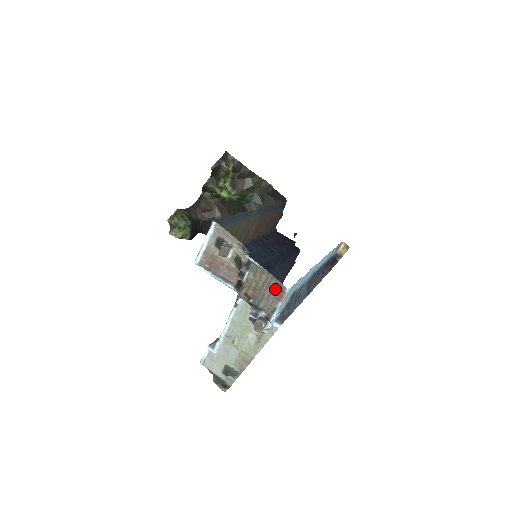
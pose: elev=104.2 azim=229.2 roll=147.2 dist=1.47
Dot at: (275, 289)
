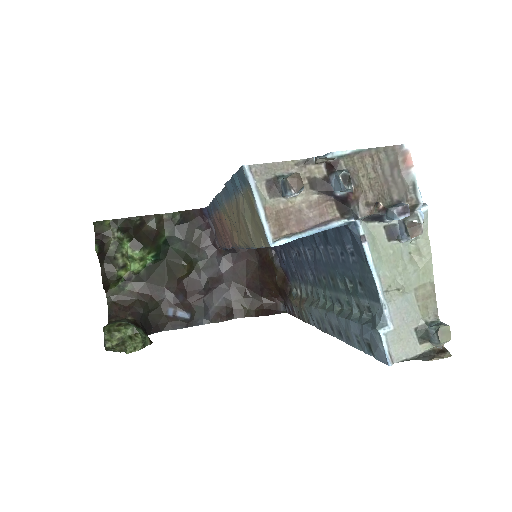
Dot at: (392, 161)
